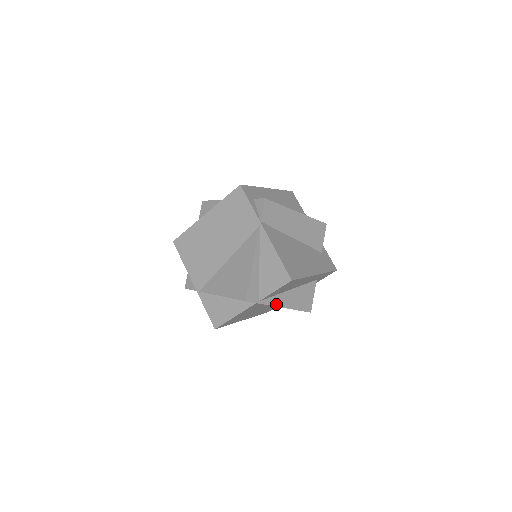
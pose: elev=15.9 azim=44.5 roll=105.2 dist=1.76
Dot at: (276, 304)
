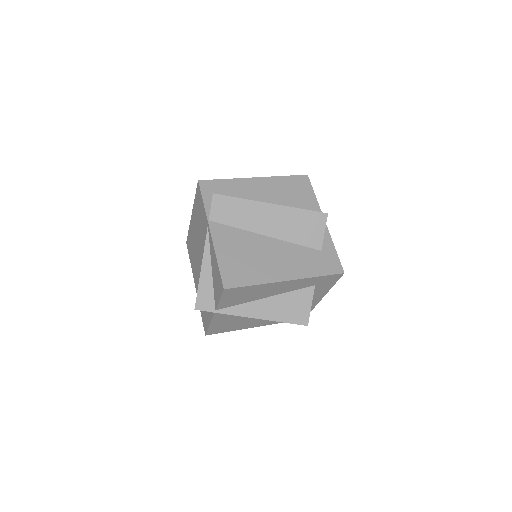
Dot at: (244, 314)
